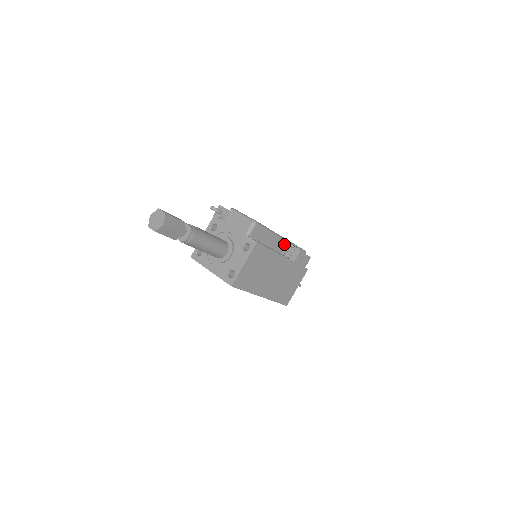
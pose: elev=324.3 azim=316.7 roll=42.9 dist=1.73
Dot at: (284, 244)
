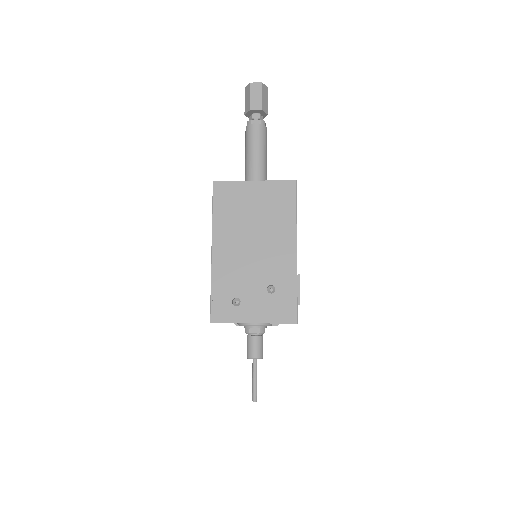
Dot at: occluded
